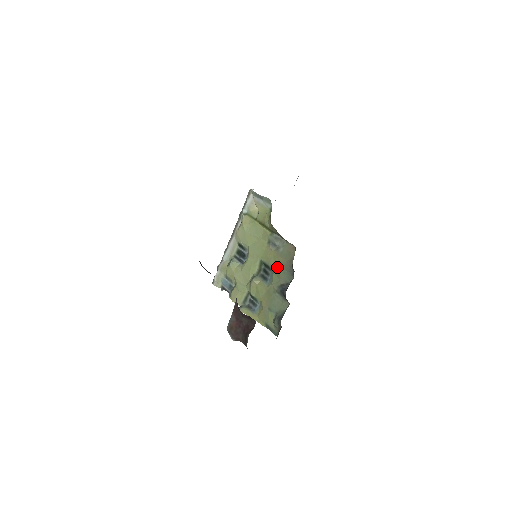
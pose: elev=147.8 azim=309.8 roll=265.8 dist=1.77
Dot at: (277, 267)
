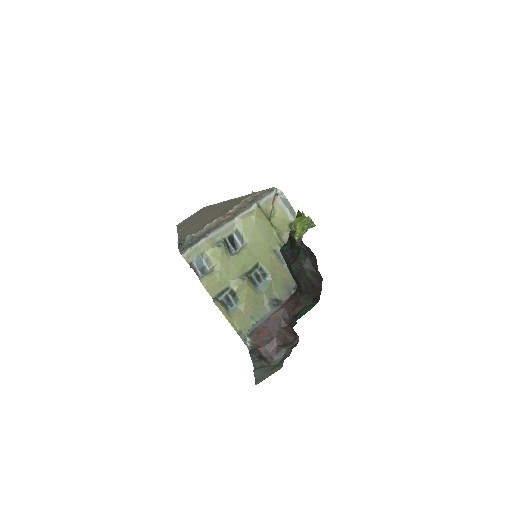
Dot at: (277, 280)
